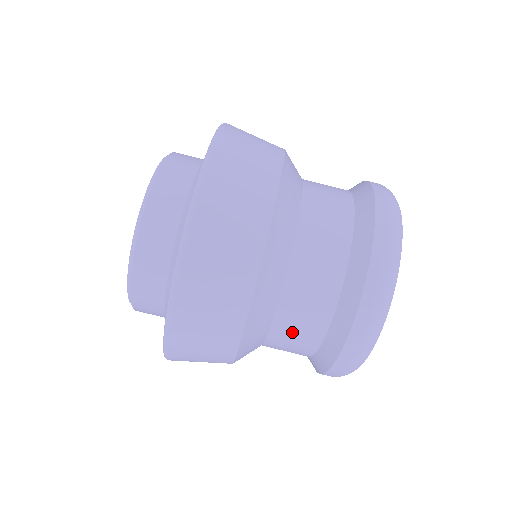
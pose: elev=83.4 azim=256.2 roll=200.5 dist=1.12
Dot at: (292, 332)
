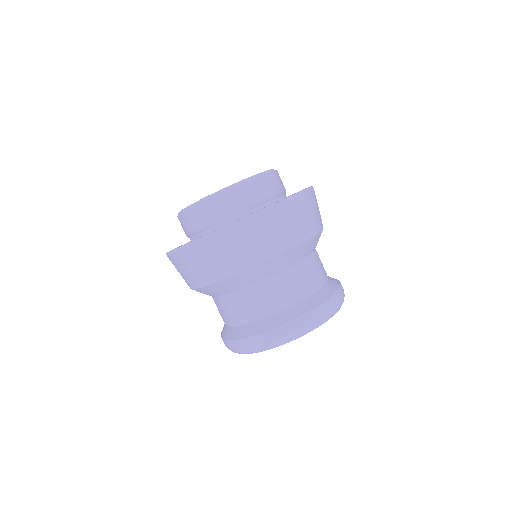
Dot at: (286, 286)
